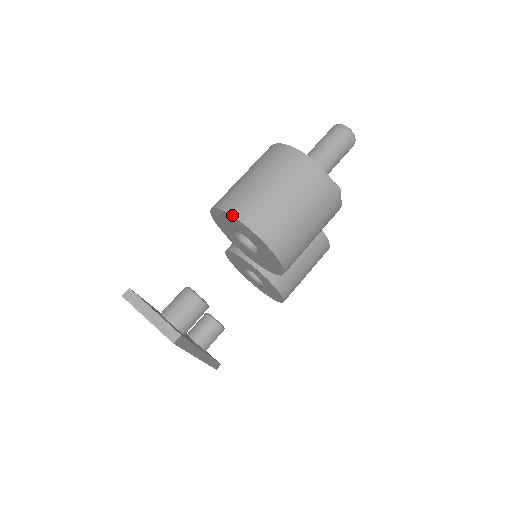
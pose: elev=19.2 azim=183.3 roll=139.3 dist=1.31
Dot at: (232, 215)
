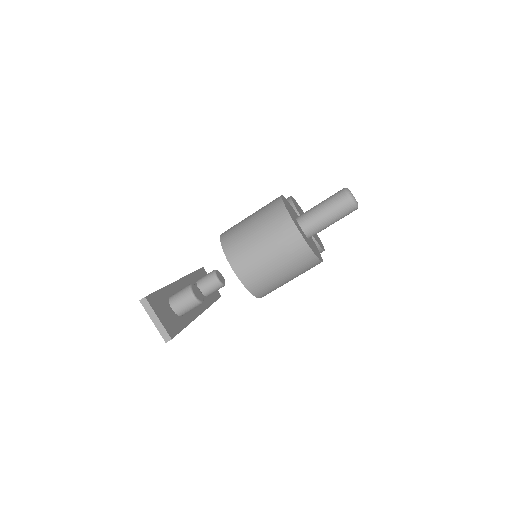
Dot at: occluded
